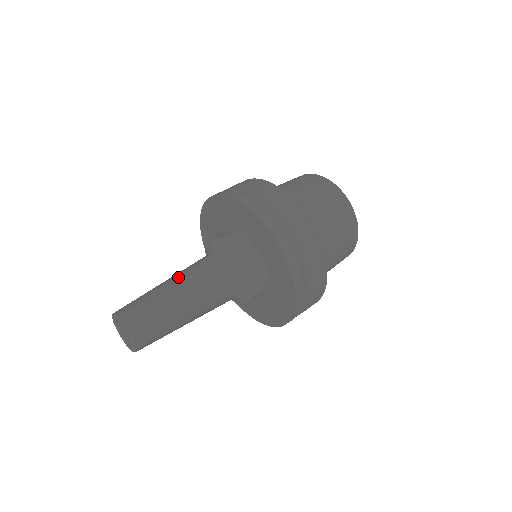
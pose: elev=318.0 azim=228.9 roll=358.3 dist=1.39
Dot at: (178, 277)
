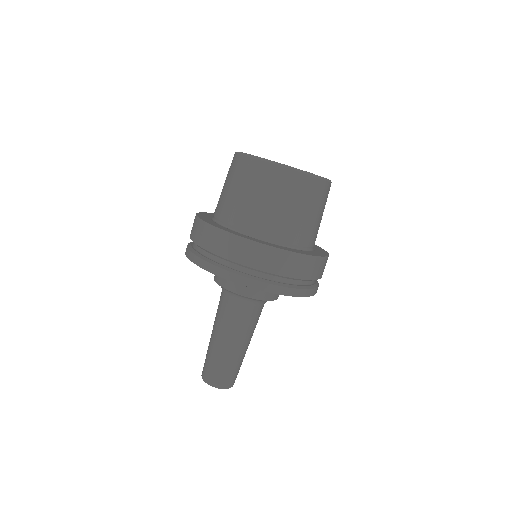
Dot at: (245, 339)
